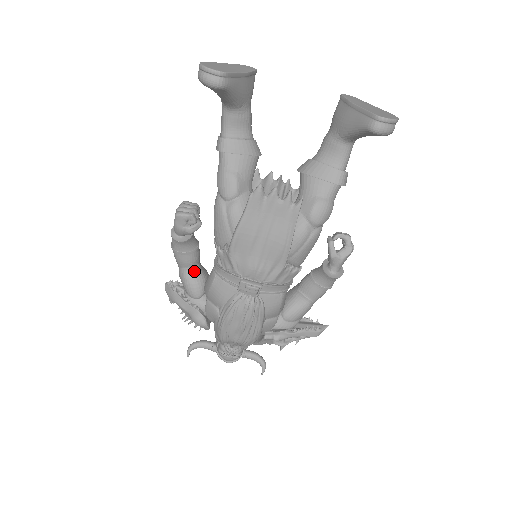
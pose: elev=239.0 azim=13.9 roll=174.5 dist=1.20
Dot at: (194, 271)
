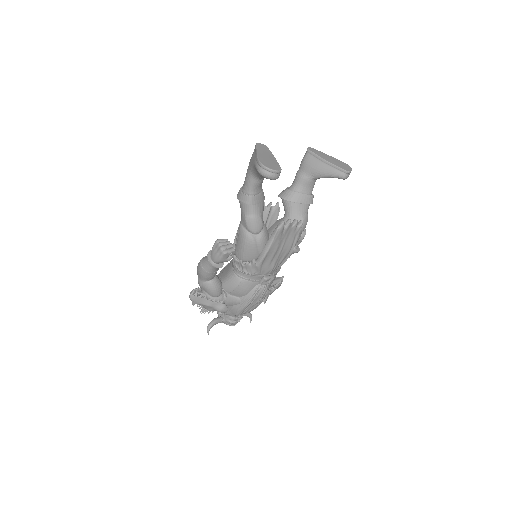
Dot at: (216, 280)
